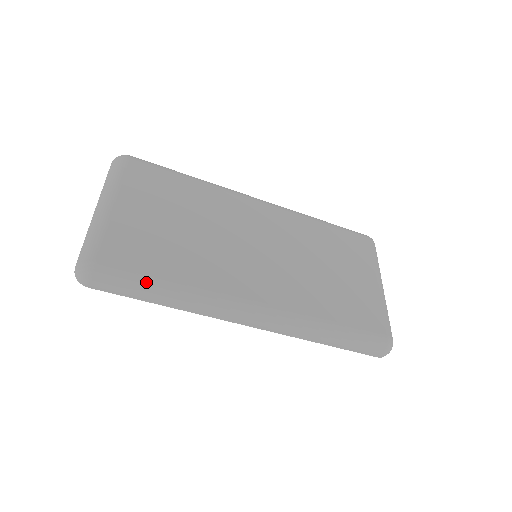
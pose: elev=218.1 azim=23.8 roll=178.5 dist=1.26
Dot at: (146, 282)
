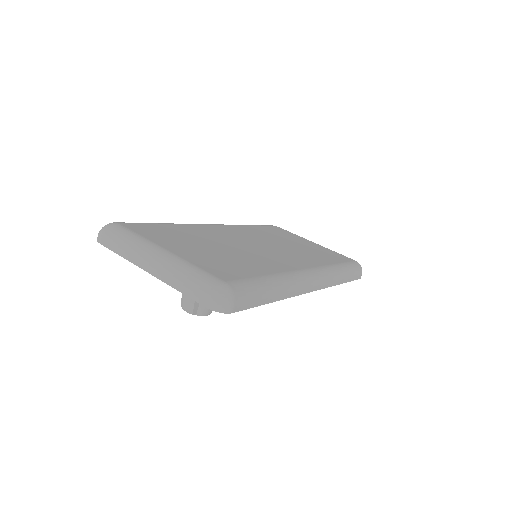
Dot at: (261, 283)
